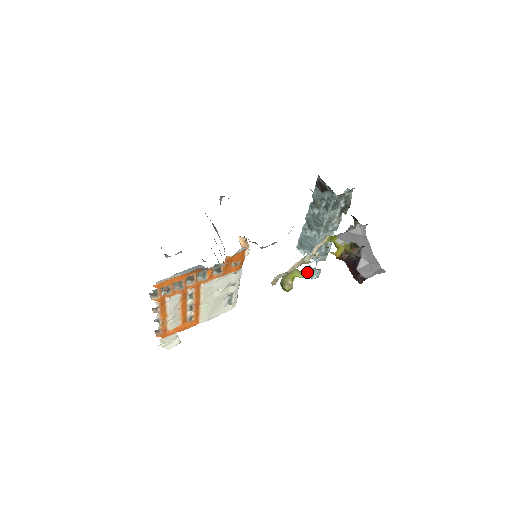
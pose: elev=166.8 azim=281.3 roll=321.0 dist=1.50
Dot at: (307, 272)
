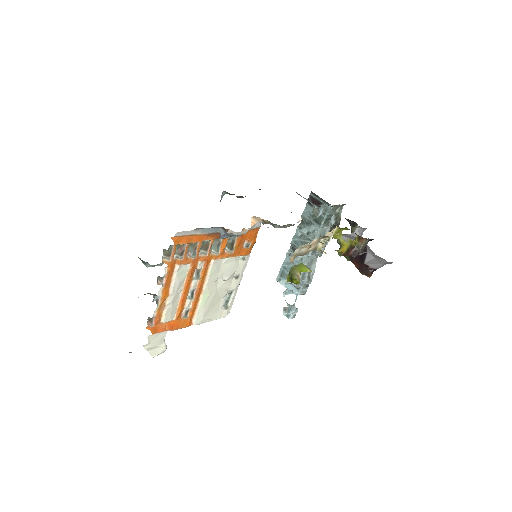
Dot at: (283, 312)
